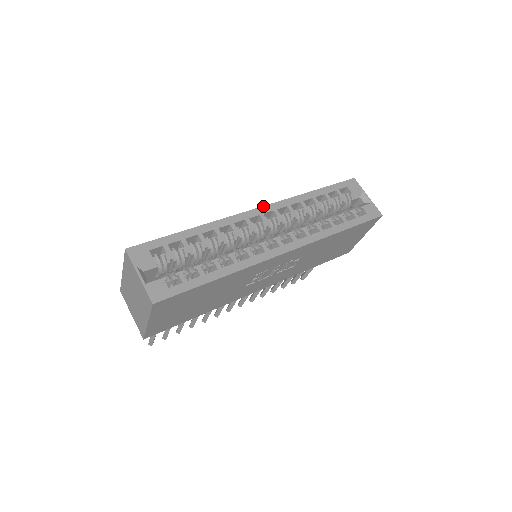
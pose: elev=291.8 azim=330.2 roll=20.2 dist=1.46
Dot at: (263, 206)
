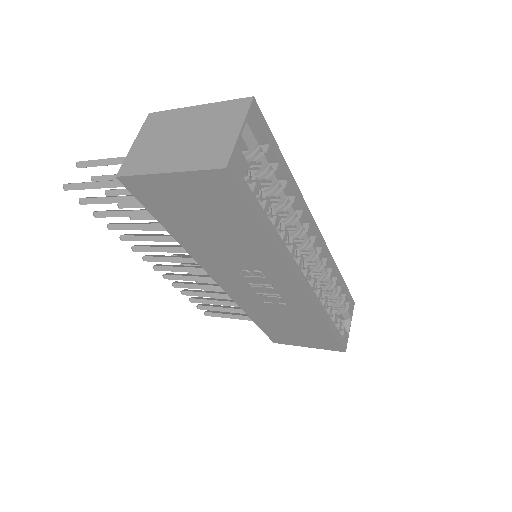
Dot at: (321, 234)
